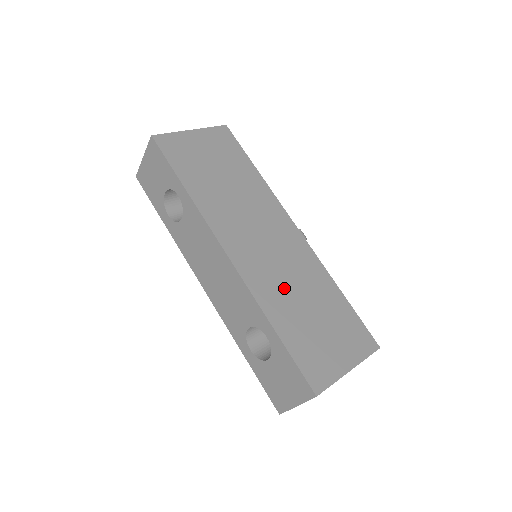
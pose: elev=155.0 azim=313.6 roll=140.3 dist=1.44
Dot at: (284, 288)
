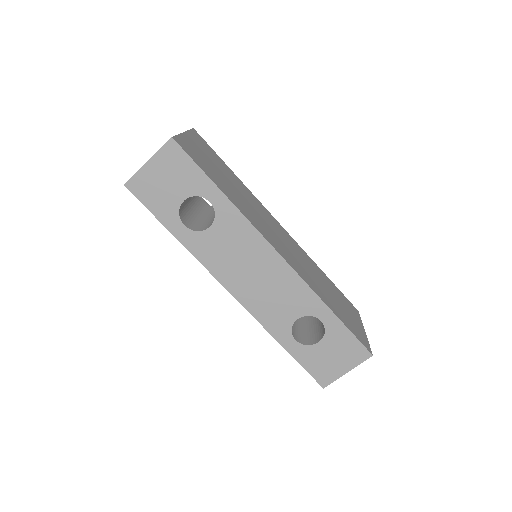
Dot at: (312, 277)
